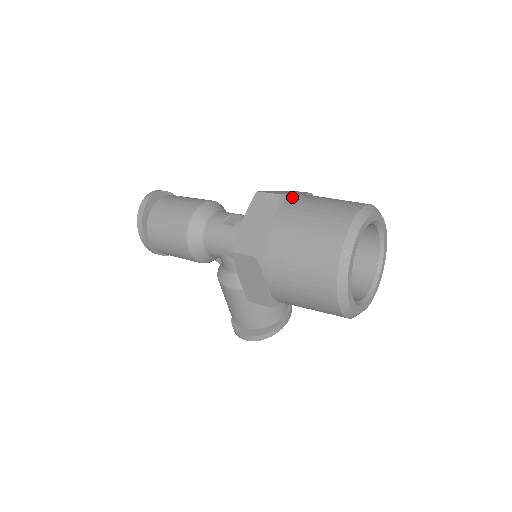
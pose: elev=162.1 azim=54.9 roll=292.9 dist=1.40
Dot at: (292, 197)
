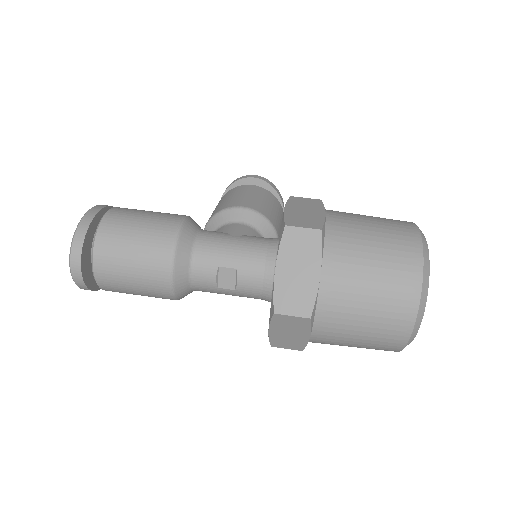
Dot at: (320, 299)
